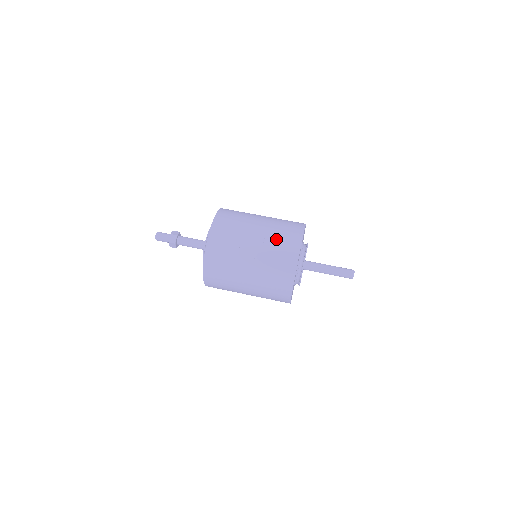
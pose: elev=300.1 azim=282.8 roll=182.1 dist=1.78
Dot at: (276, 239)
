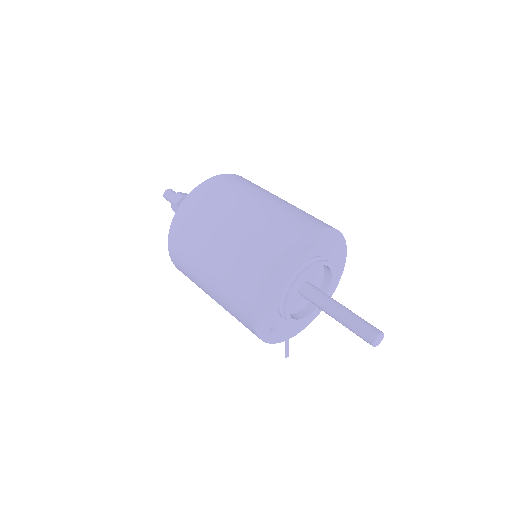
Dot at: (271, 220)
